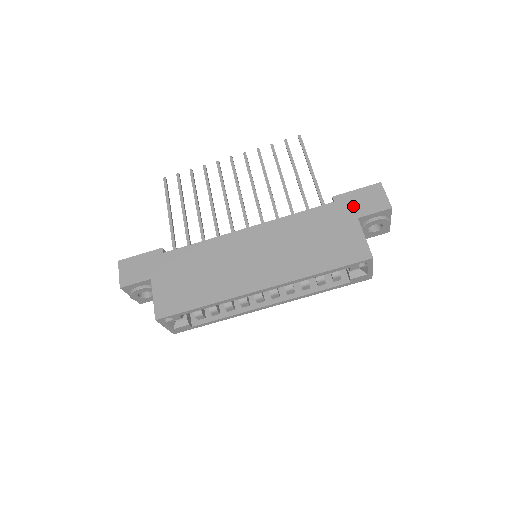
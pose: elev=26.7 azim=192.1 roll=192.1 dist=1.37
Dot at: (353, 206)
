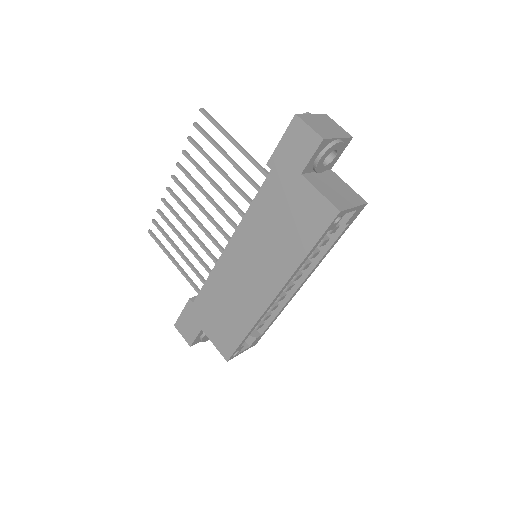
Dot at: (289, 163)
